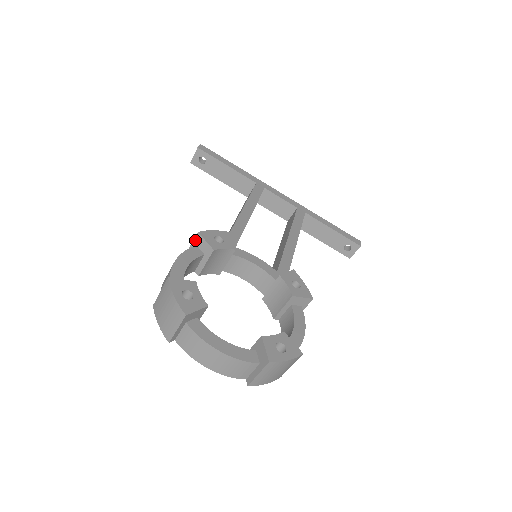
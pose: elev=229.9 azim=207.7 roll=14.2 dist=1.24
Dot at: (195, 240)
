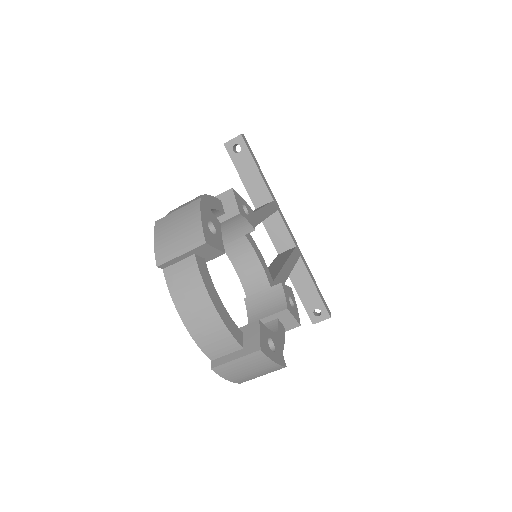
Dot at: (223, 194)
